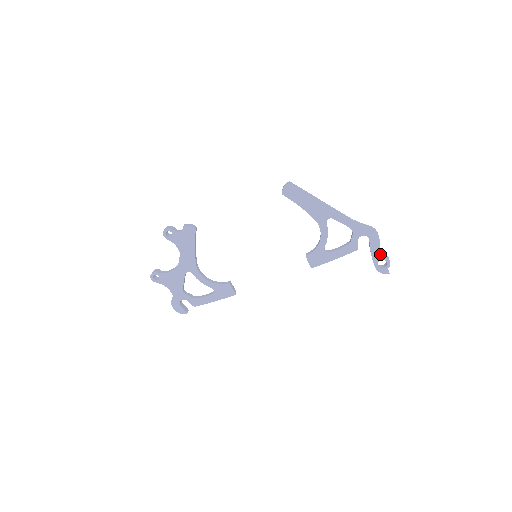
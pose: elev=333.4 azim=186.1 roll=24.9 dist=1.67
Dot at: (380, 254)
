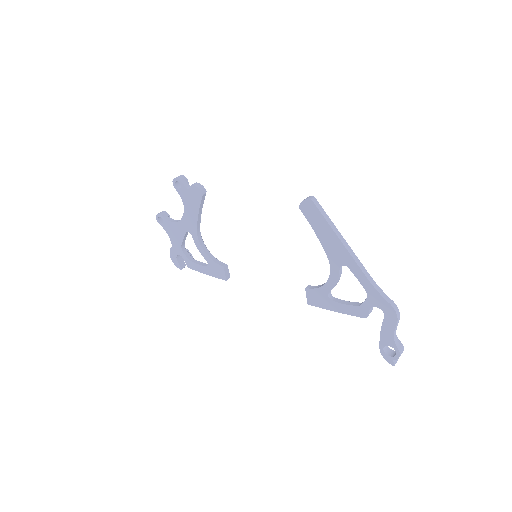
Dot at: (391, 339)
